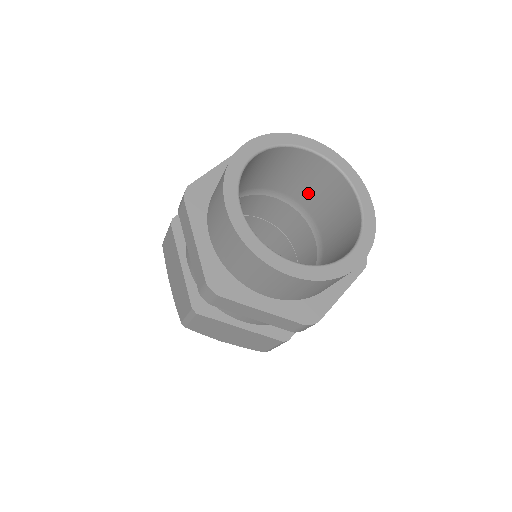
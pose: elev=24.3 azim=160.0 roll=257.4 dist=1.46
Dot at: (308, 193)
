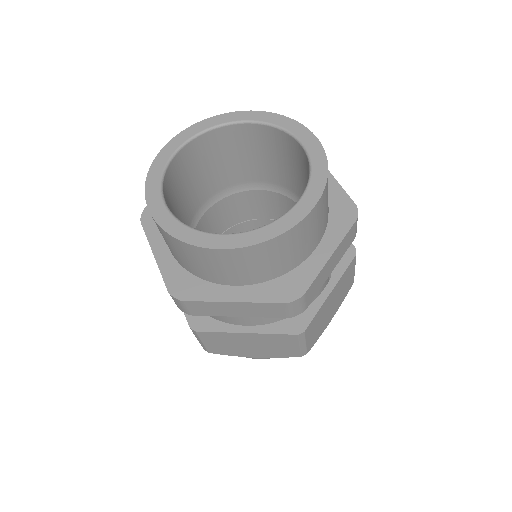
Dot at: occluded
